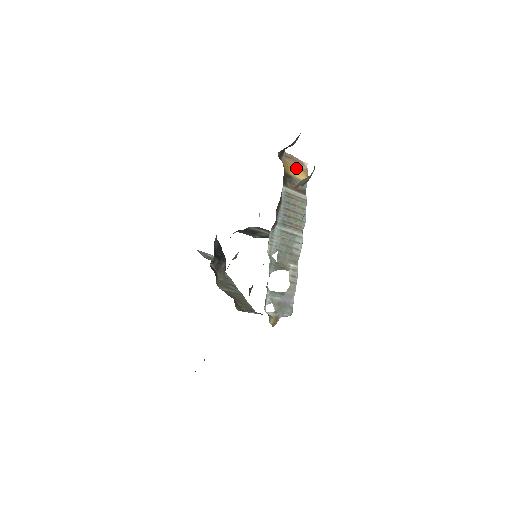
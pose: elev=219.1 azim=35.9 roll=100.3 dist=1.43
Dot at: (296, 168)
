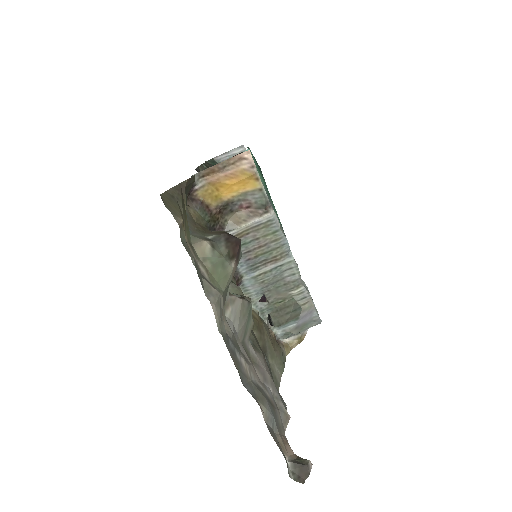
Dot at: (230, 180)
